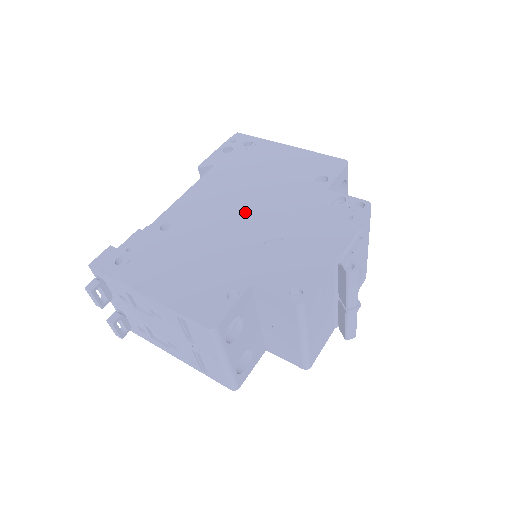
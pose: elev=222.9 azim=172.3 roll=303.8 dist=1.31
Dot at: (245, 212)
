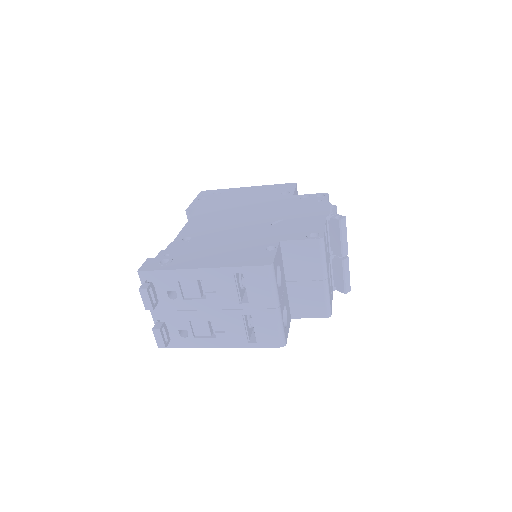
Dot at: (244, 217)
